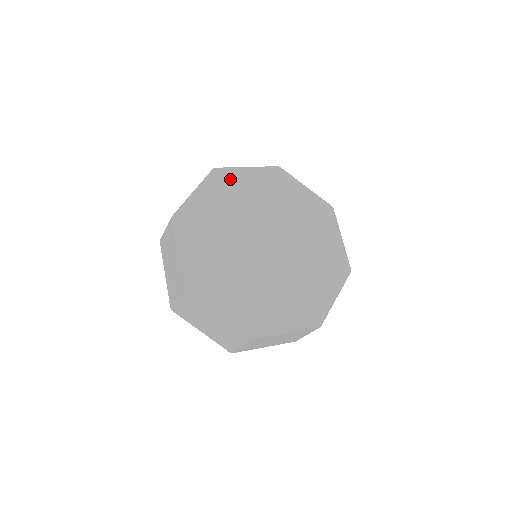
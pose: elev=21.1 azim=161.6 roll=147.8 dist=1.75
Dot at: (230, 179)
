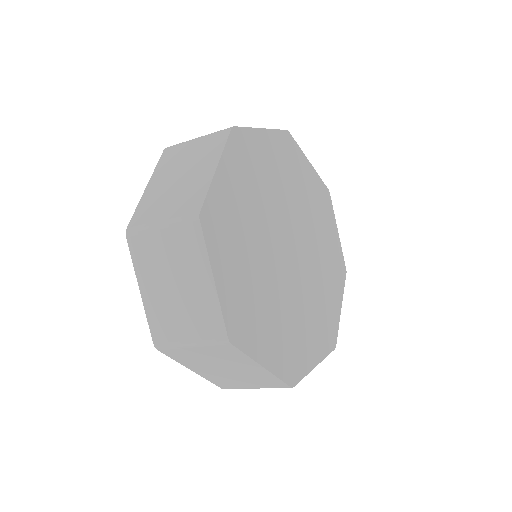
Dot at: (220, 210)
